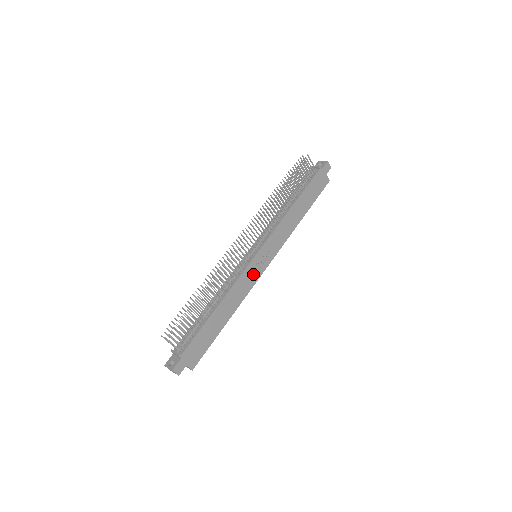
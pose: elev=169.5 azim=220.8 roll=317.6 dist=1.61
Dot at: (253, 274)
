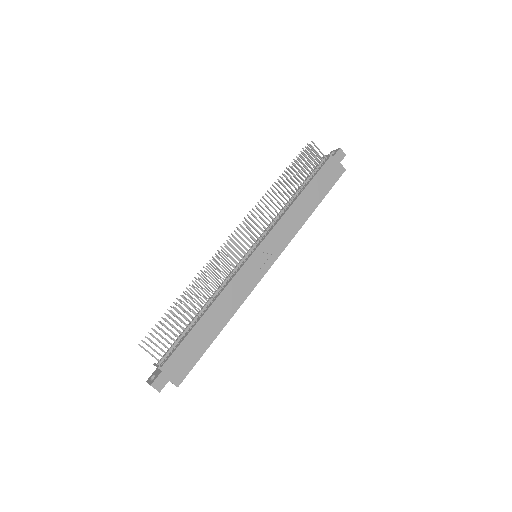
Dot at: (251, 275)
